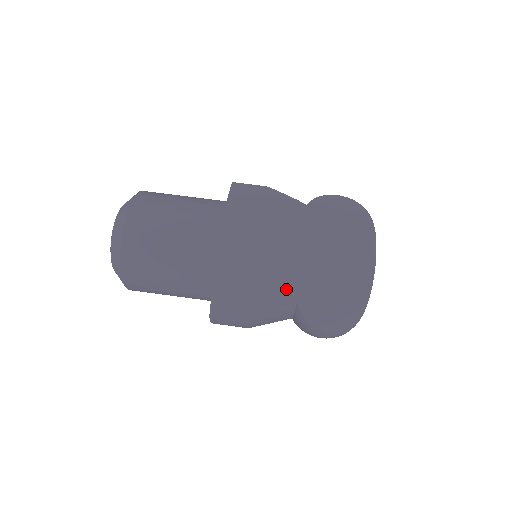
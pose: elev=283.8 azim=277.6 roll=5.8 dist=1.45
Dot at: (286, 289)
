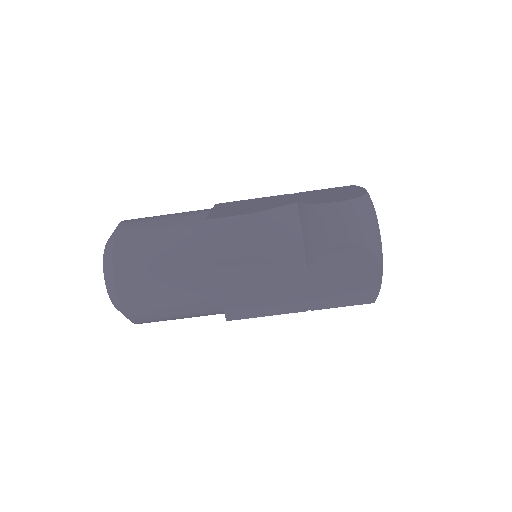
Dot at: occluded
